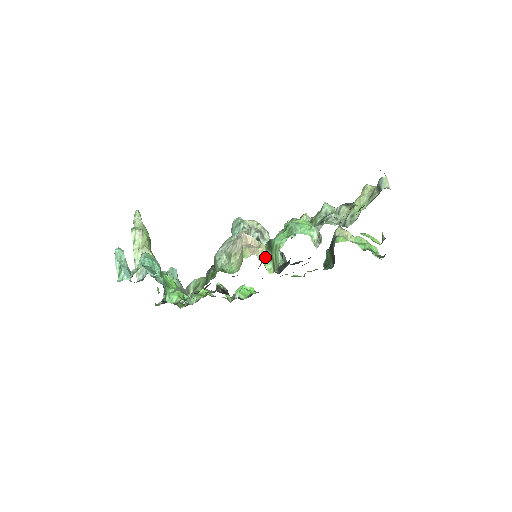
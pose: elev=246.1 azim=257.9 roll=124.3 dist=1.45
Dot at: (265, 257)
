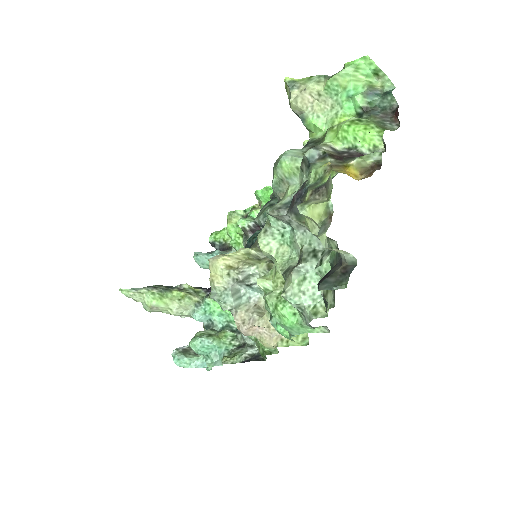
Dot at: occluded
